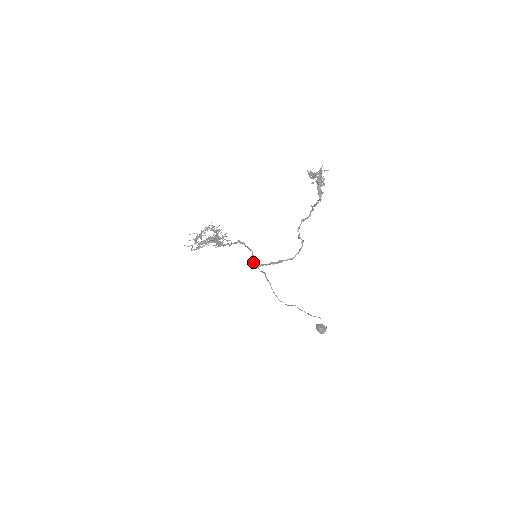
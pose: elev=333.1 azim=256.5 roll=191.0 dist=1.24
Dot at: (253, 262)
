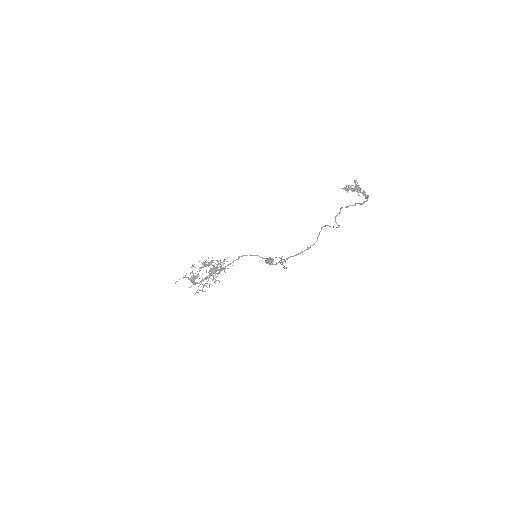
Dot at: (268, 262)
